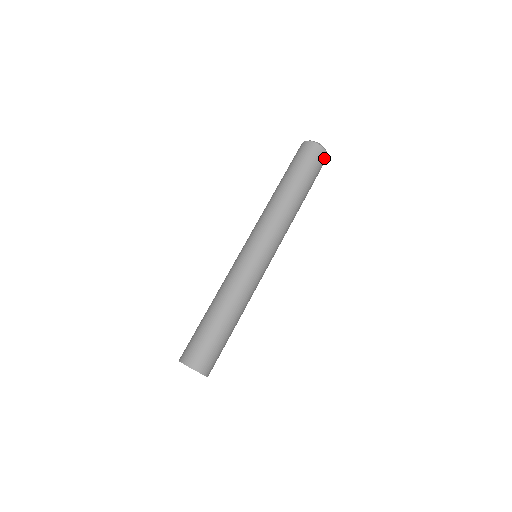
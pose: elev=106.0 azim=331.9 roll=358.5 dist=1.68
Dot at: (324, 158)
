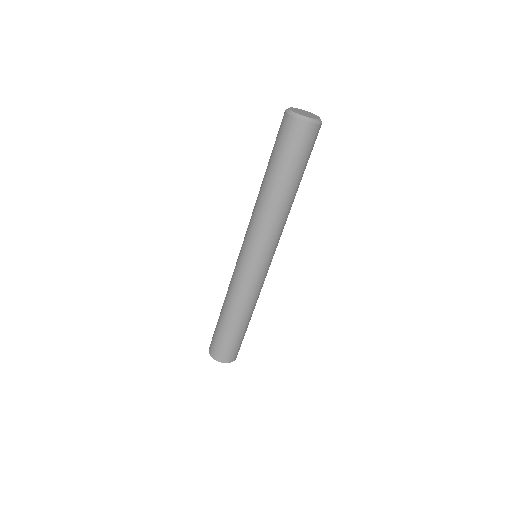
Dot at: occluded
